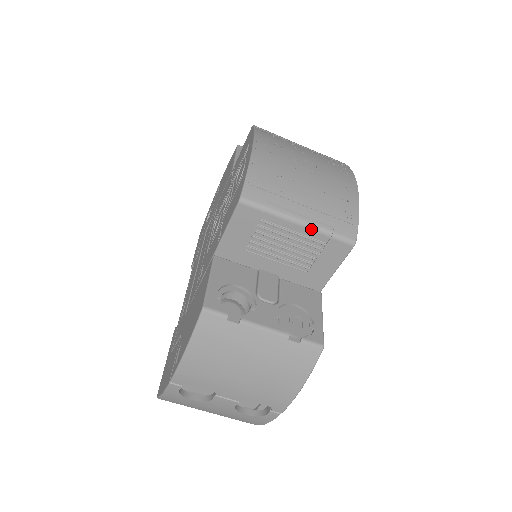
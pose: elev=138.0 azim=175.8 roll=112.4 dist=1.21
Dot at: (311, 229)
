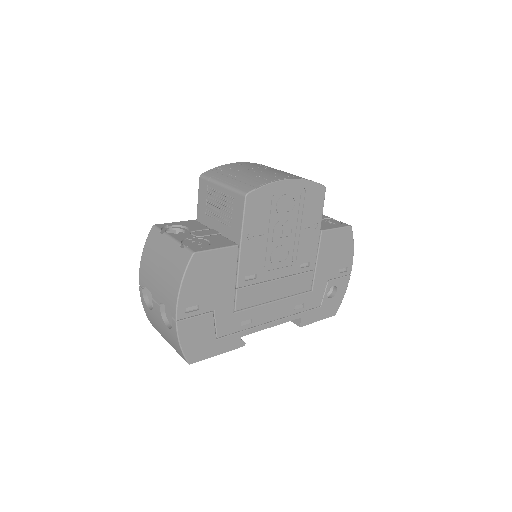
Dot at: (227, 188)
